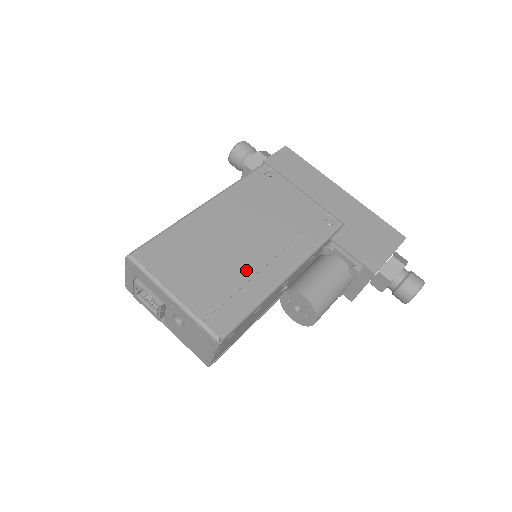
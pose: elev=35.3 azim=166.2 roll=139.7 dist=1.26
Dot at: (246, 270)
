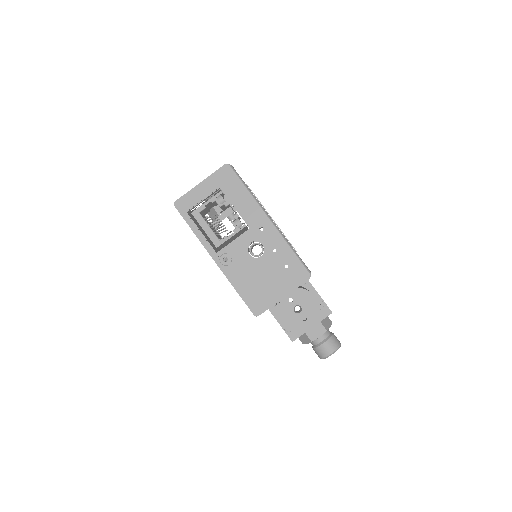
Dot at: occluded
